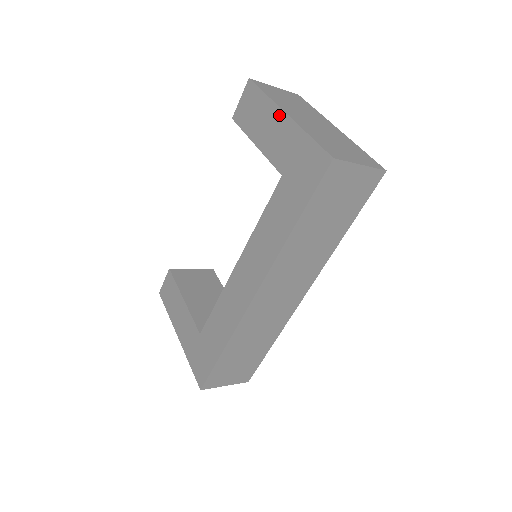
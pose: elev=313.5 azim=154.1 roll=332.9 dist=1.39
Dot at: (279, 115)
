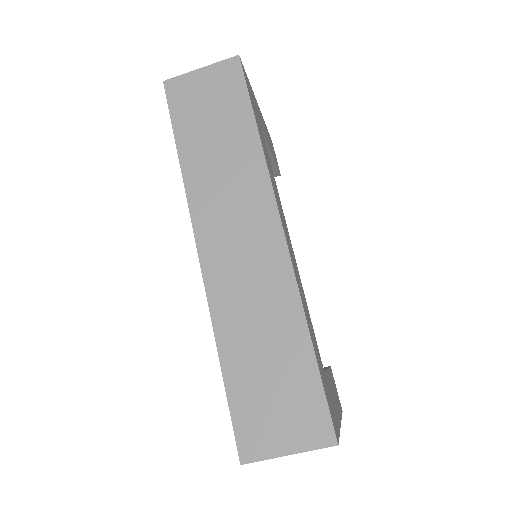
Dot at: occluded
